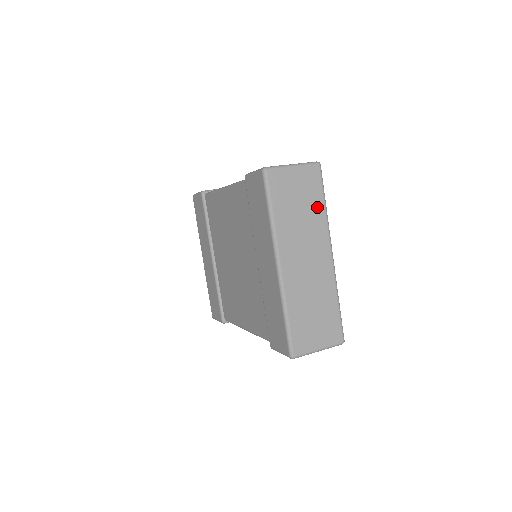
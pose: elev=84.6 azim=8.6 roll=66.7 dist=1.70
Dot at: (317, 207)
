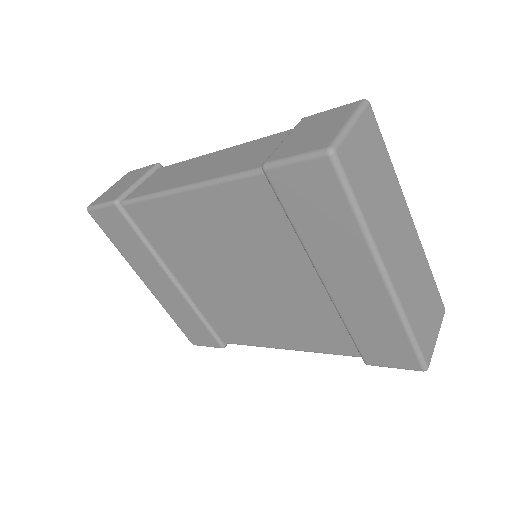
Dot at: (387, 168)
